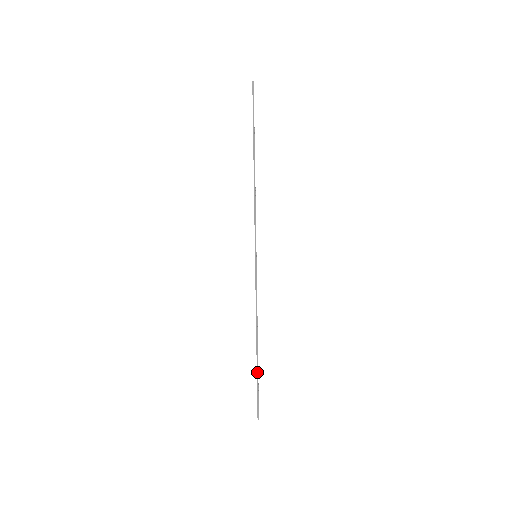
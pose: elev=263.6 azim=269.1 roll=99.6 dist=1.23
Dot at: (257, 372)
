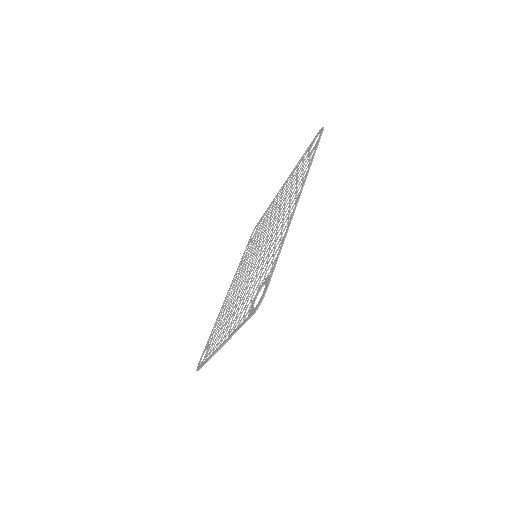
Dot at: (273, 271)
